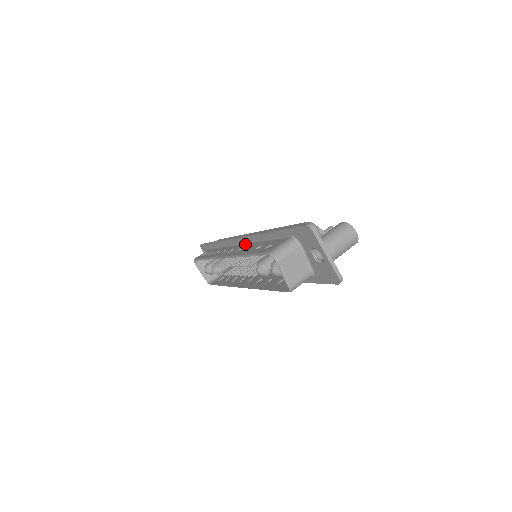
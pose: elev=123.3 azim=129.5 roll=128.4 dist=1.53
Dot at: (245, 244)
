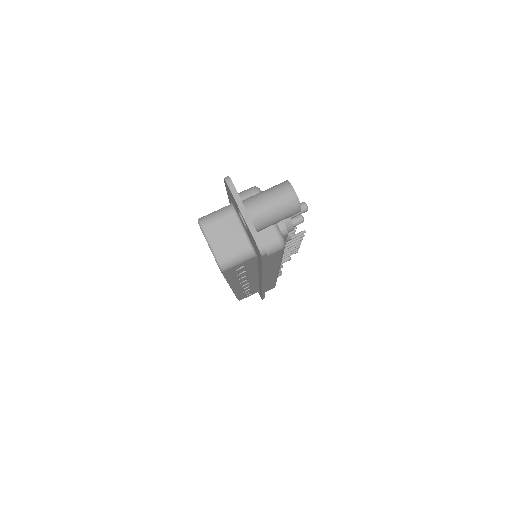
Dot at: occluded
